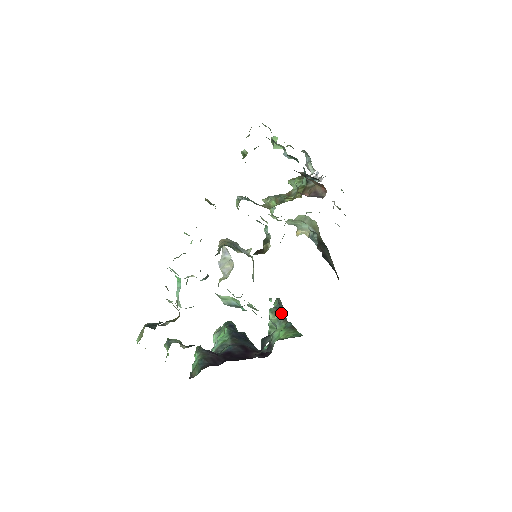
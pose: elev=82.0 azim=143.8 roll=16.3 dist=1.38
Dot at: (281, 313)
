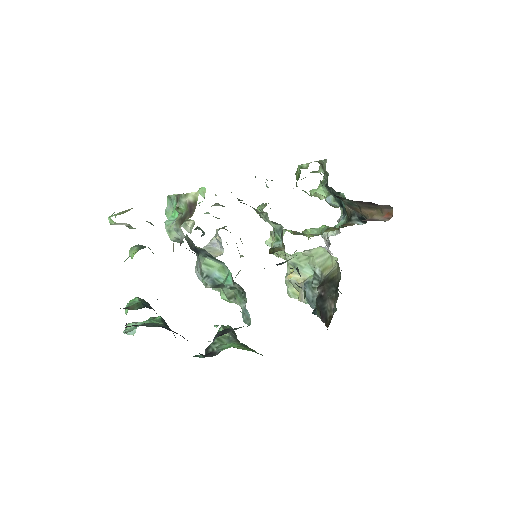
Dot at: (234, 335)
